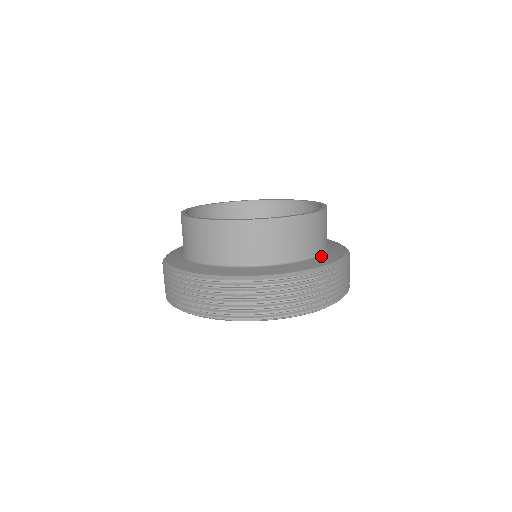
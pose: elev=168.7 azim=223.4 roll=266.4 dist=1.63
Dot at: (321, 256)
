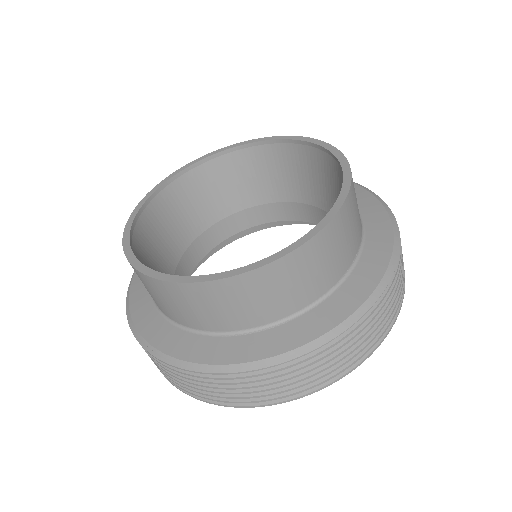
Dot at: (335, 294)
